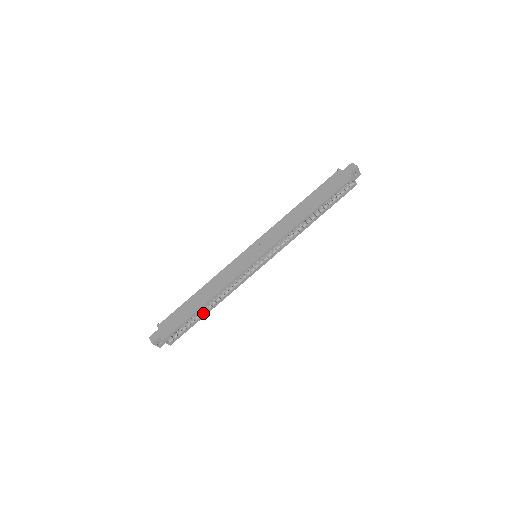
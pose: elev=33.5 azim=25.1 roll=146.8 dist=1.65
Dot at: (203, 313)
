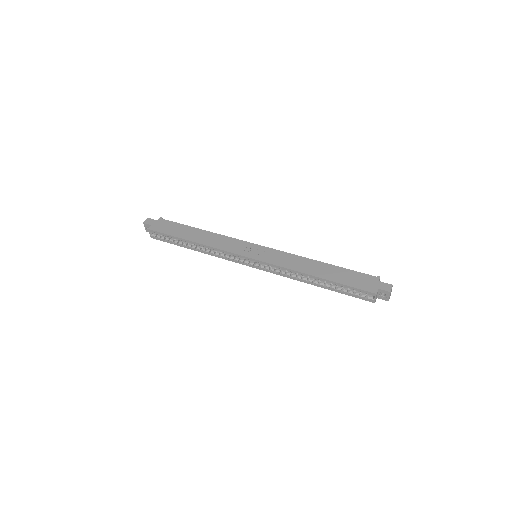
Dot at: (187, 245)
